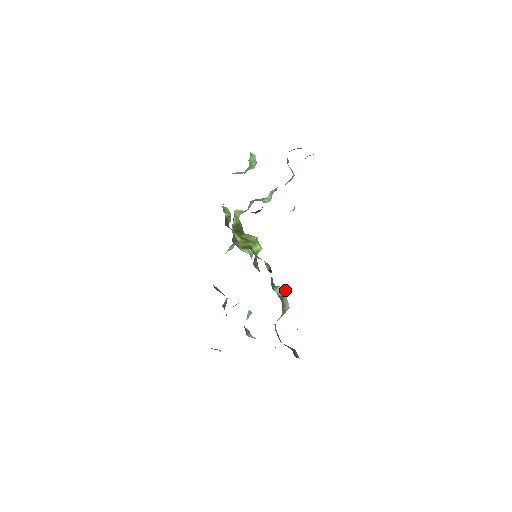
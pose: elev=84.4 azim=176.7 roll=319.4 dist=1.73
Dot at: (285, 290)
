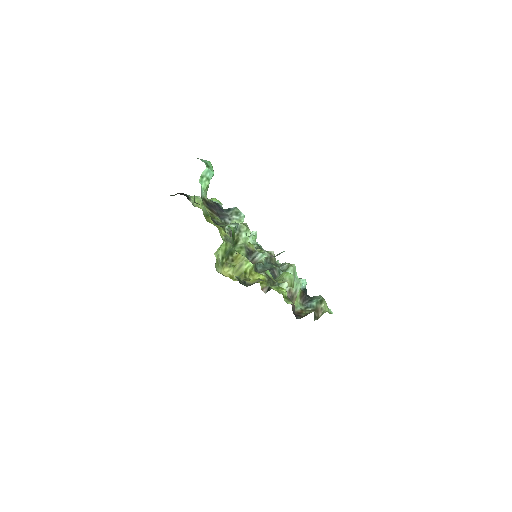
Dot at: occluded
